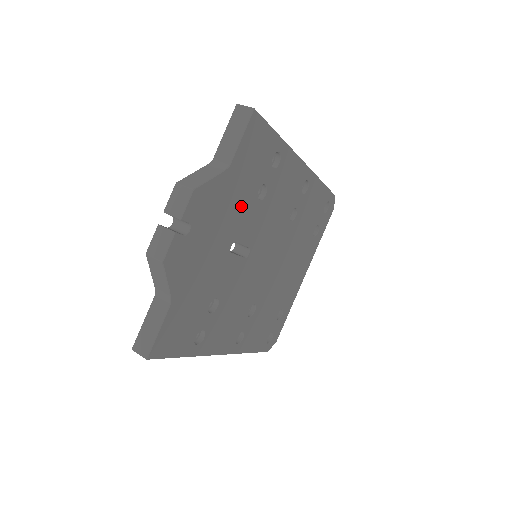
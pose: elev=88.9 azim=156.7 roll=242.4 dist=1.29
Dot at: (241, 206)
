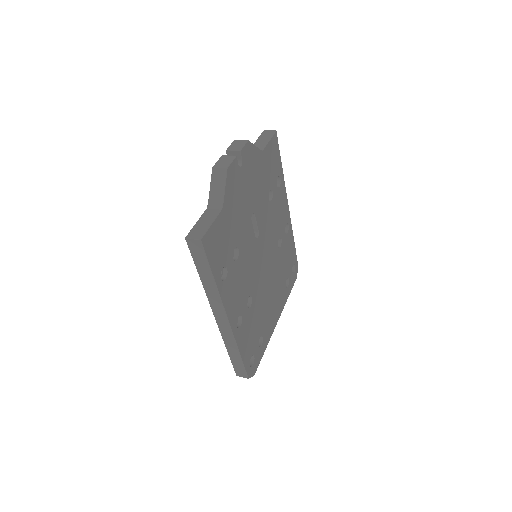
Dot at: (261, 189)
